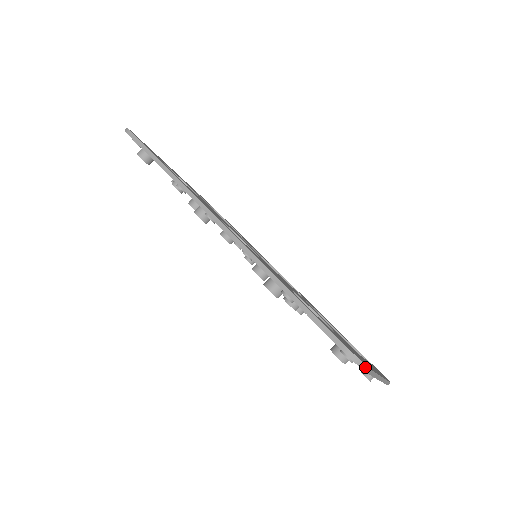
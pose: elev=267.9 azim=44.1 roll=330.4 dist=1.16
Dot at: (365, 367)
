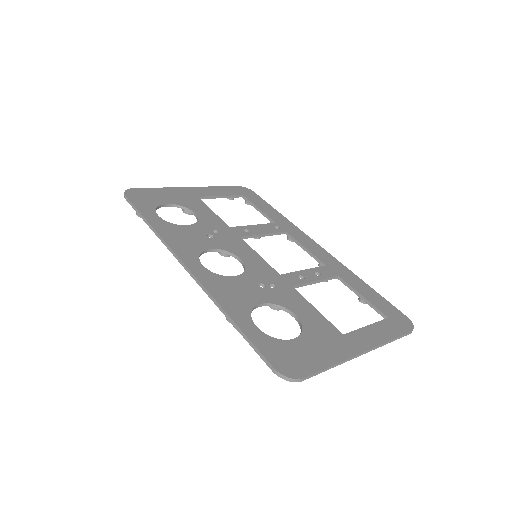
Dot at: (296, 380)
